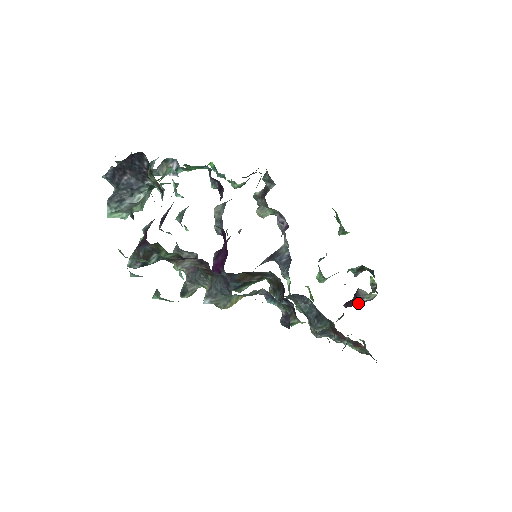
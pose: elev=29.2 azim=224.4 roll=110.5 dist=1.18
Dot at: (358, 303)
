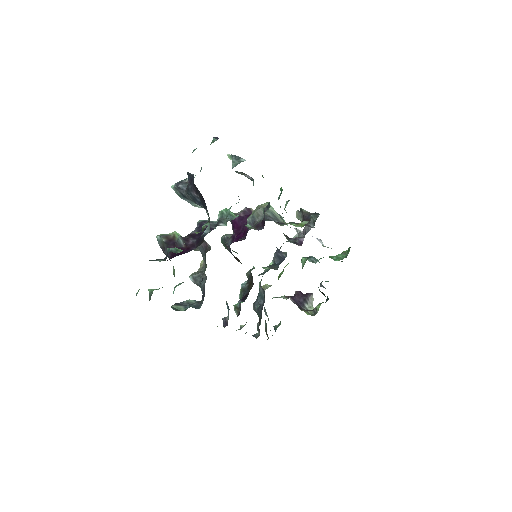
Dot at: (301, 303)
